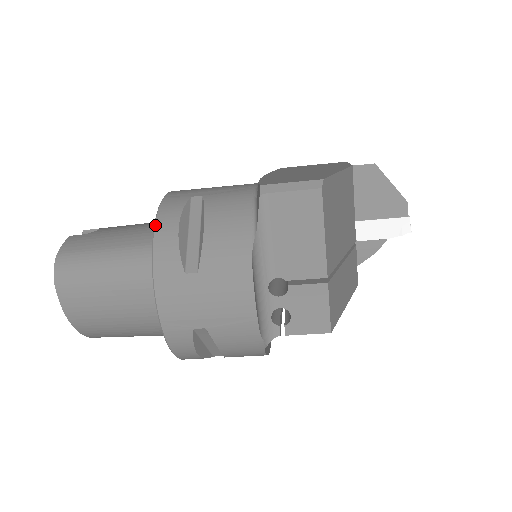
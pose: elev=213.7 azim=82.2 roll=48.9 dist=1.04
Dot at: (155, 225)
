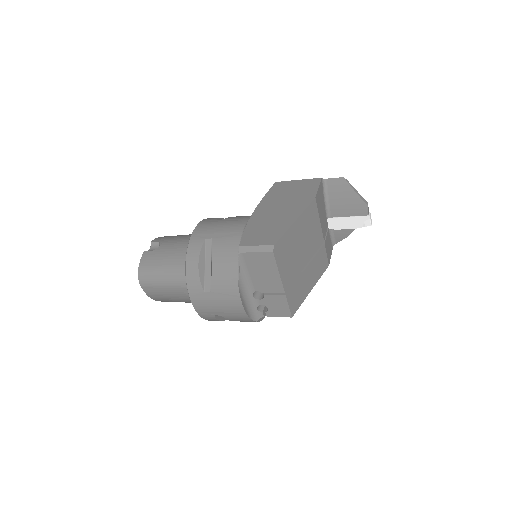
Dot at: (186, 262)
